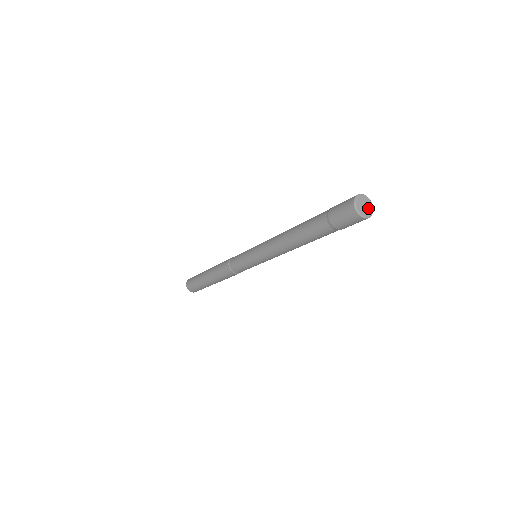
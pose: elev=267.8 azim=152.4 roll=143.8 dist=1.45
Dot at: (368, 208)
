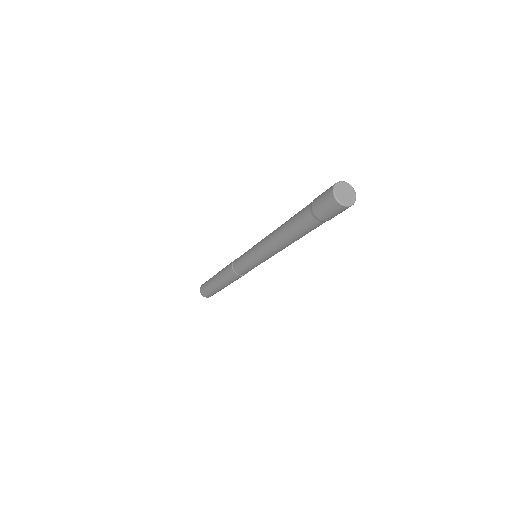
Dot at: (350, 195)
